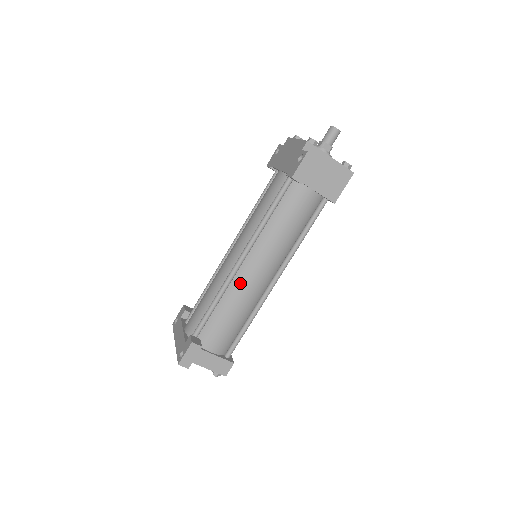
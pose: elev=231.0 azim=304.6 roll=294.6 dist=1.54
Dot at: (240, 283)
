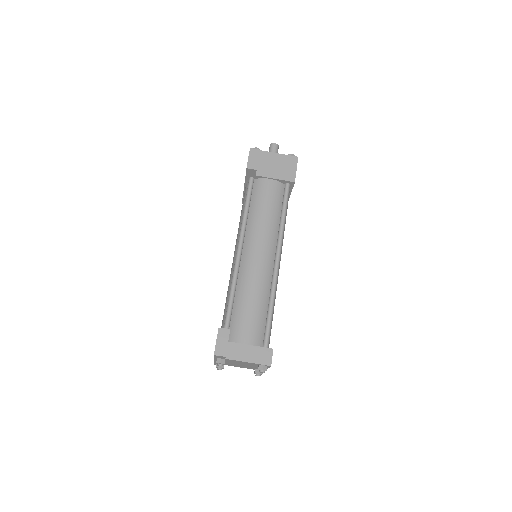
Dot at: (246, 271)
